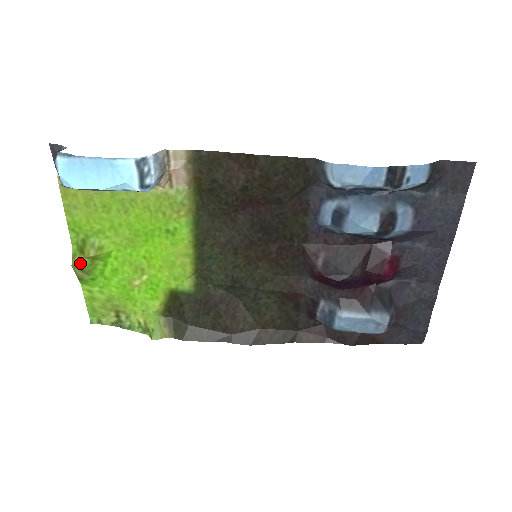
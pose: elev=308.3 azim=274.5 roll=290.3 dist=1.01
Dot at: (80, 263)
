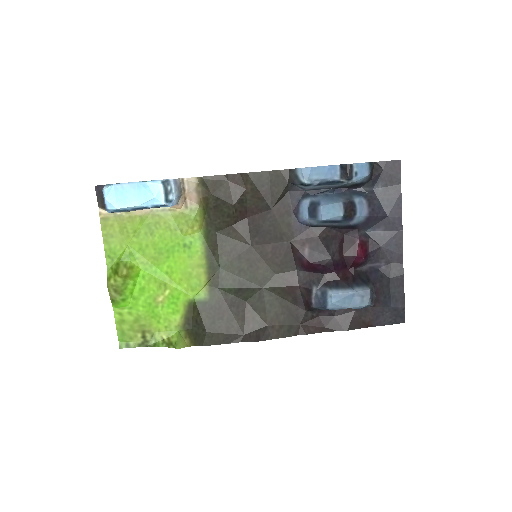
Dot at: (114, 283)
